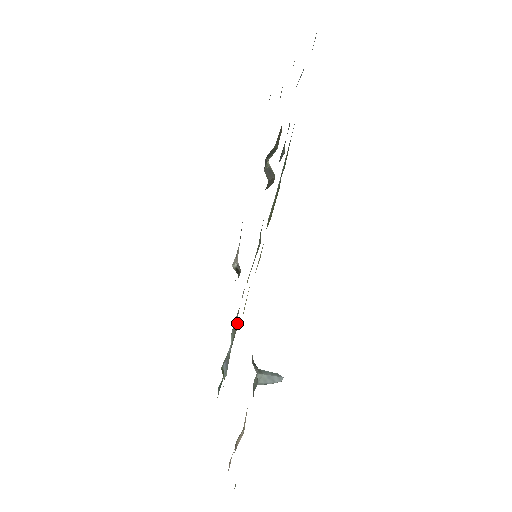
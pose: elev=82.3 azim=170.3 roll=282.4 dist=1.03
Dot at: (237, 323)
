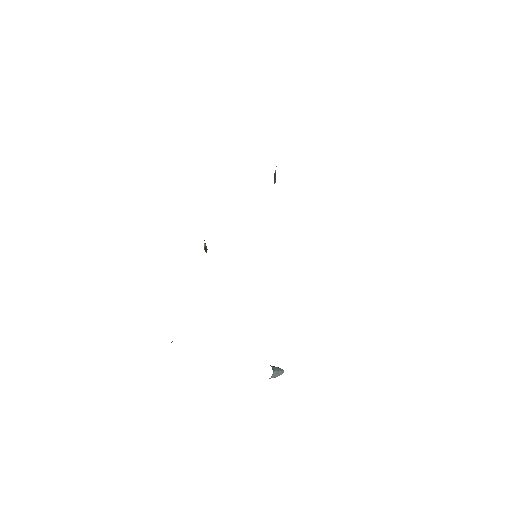
Dot at: occluded
